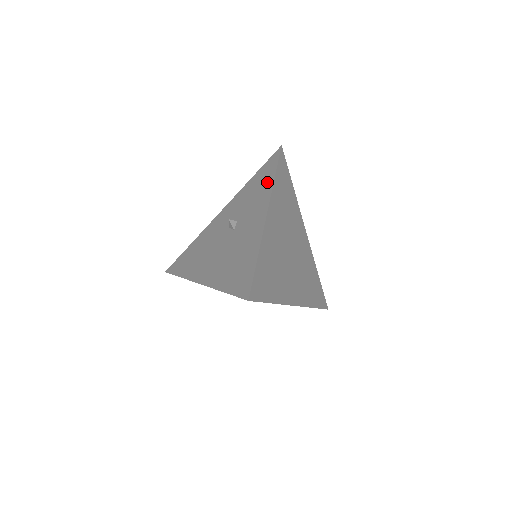
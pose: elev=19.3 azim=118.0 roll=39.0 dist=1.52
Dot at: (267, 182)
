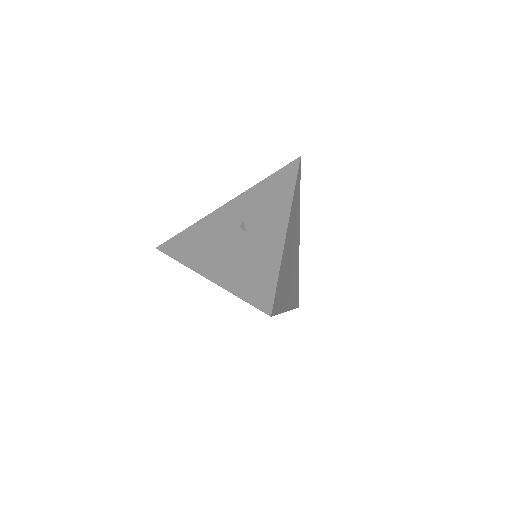
Dot at: (285, 192)
